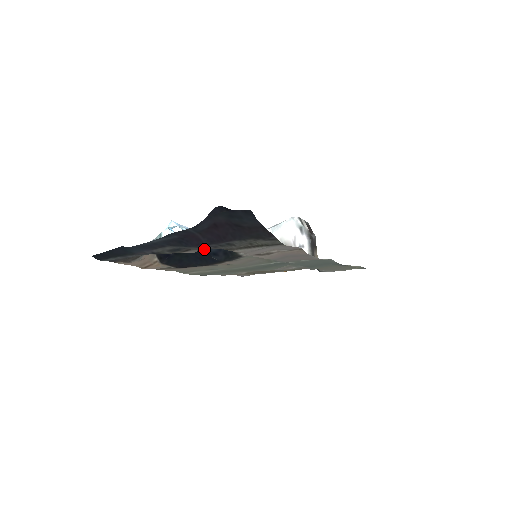
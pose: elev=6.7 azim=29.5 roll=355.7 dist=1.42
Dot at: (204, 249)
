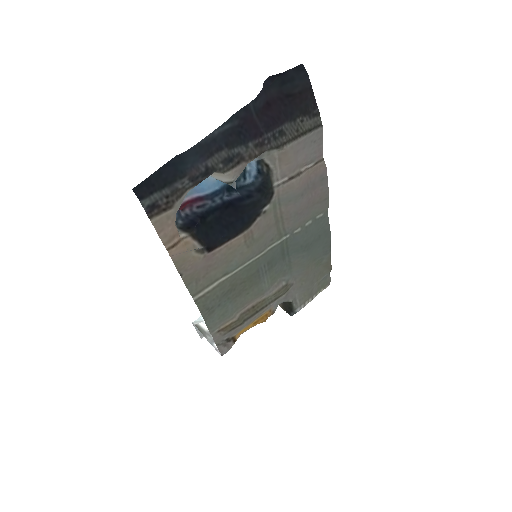
Dot at: (255, 154)
